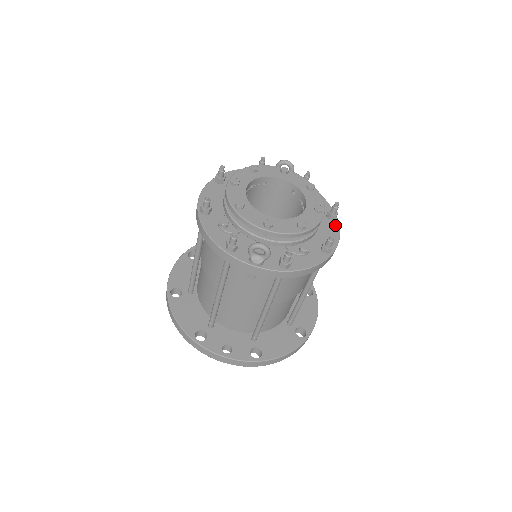
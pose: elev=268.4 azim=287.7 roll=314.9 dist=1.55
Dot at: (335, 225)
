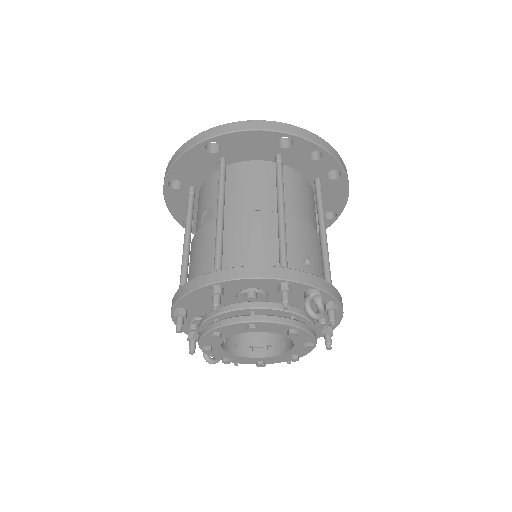
Dot at: occluded
